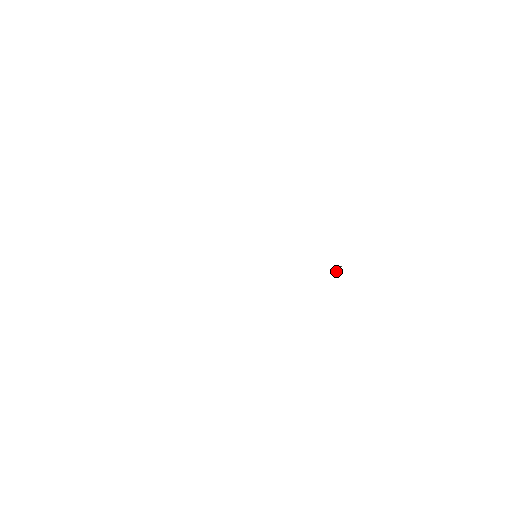
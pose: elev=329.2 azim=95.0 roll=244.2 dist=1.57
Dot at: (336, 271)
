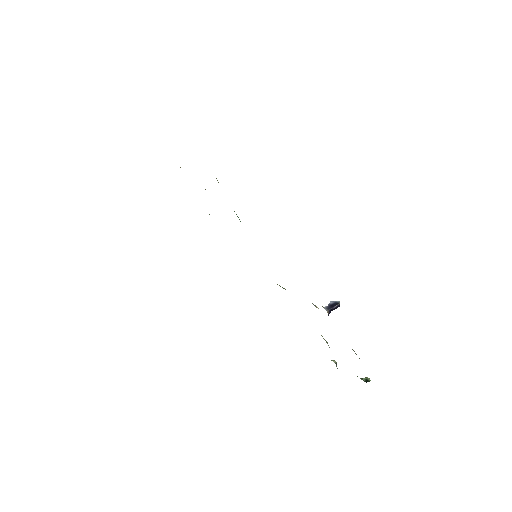
Dot at: occluded
